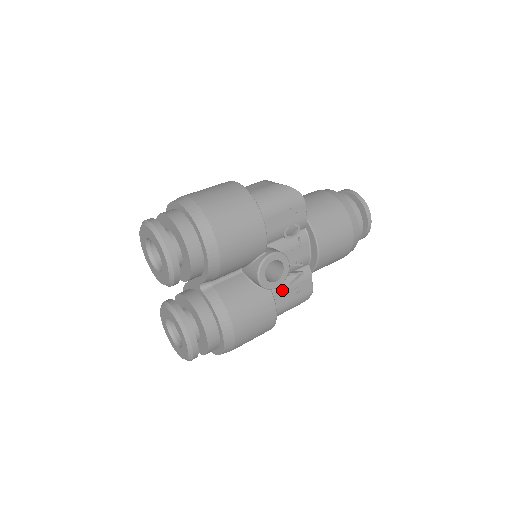
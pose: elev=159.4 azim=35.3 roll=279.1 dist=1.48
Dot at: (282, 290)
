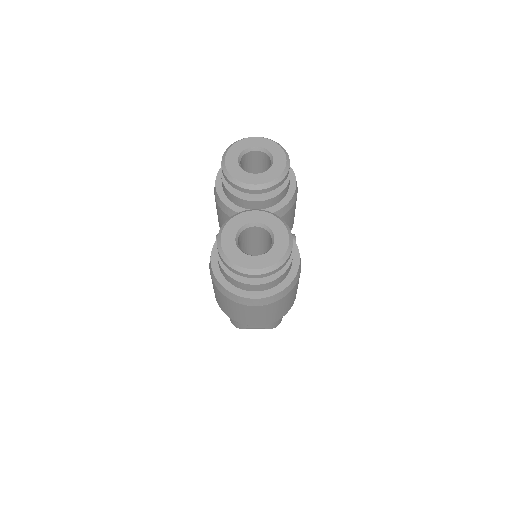
Dot at: occluded
